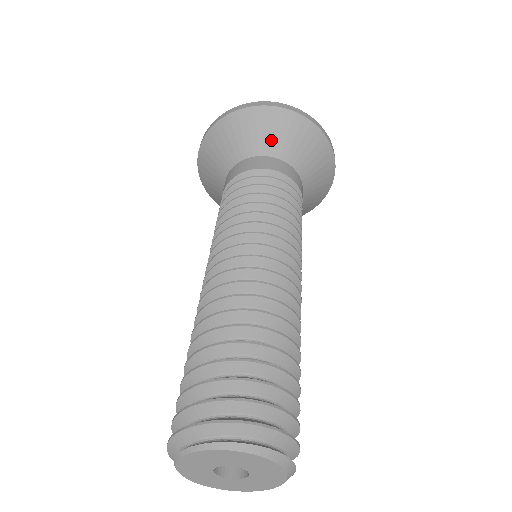
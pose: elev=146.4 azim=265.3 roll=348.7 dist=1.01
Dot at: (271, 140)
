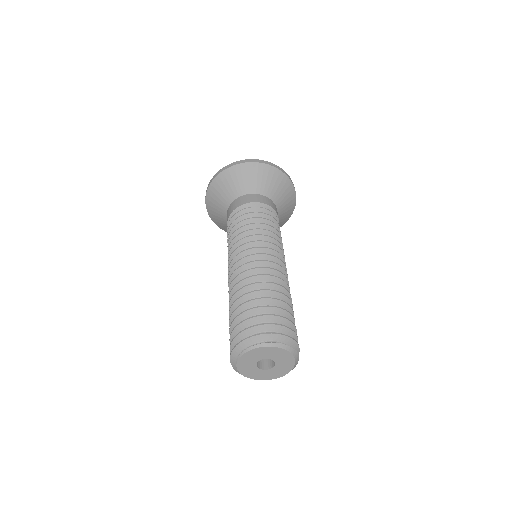
Dot at: (261, 184)
